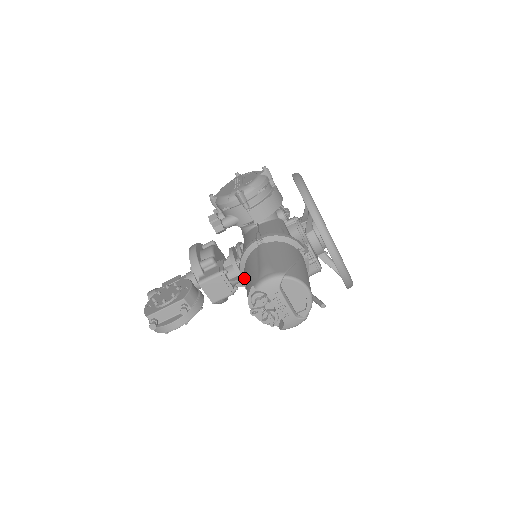
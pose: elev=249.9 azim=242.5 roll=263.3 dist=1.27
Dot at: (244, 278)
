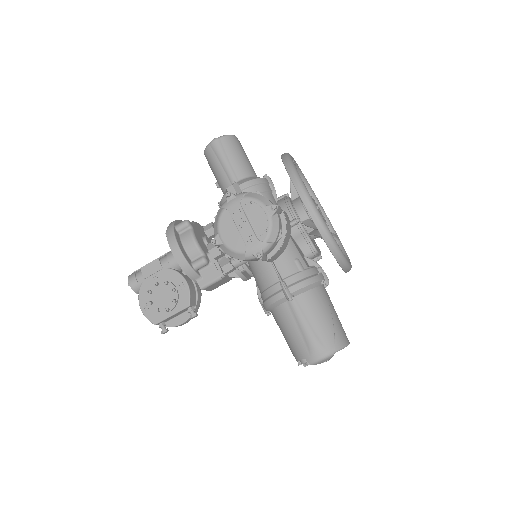
Dot at: (269, 311)
